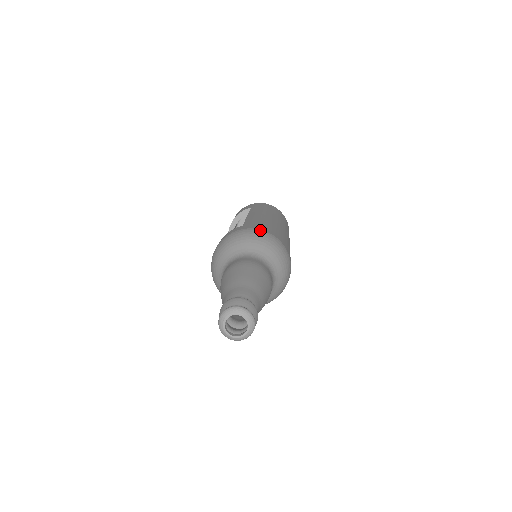
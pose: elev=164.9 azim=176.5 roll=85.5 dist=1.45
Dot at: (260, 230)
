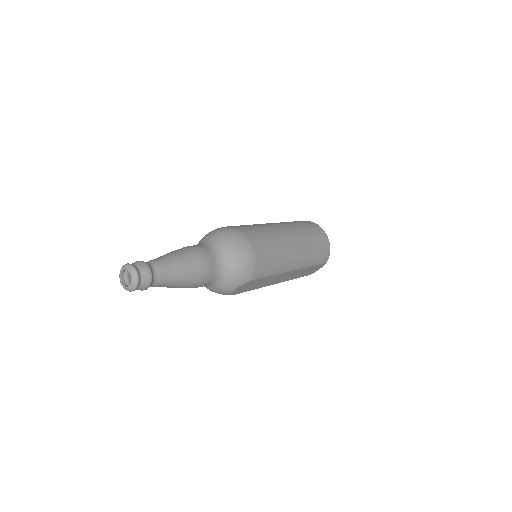
Dot at: occluded
